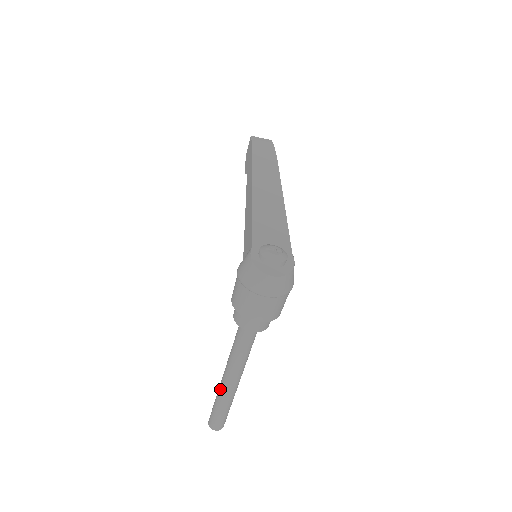
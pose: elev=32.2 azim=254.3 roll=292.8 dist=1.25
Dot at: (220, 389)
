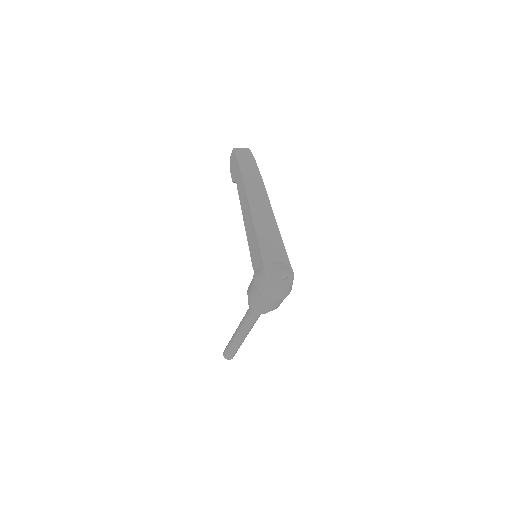
Dot at: (235, 339)
